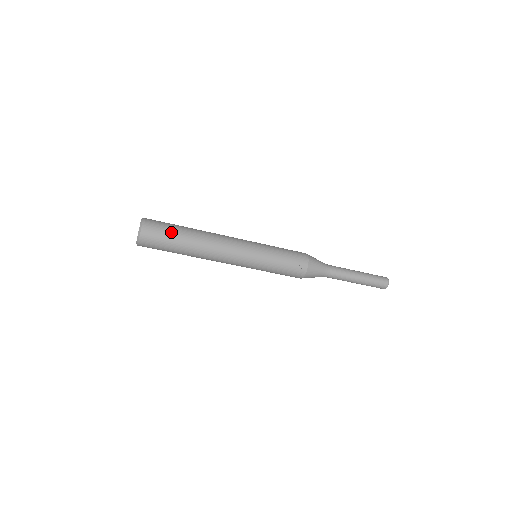
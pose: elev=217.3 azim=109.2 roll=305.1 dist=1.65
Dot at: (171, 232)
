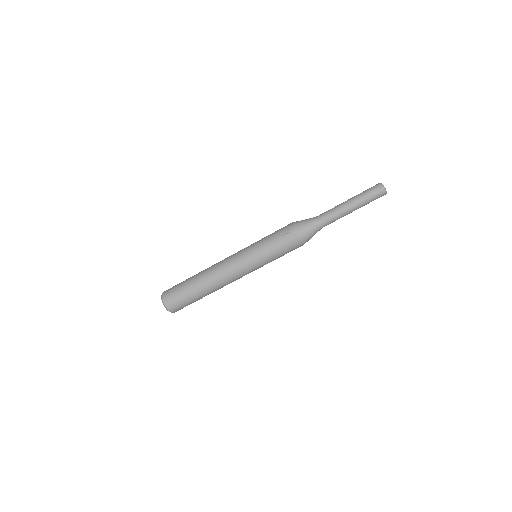
Dot at: (181, 284)
